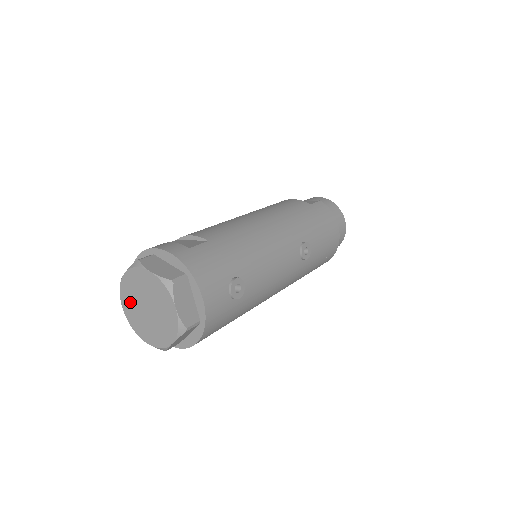
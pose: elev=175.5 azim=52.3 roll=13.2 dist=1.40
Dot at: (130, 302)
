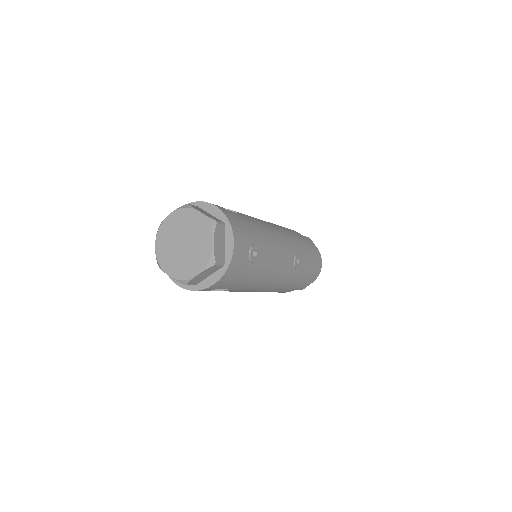
Dot at: (166, 239)
